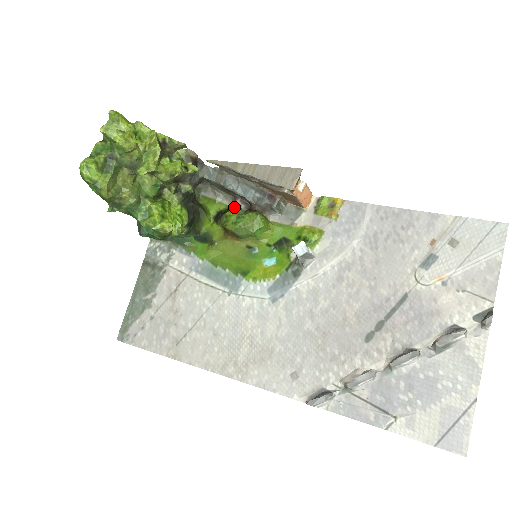
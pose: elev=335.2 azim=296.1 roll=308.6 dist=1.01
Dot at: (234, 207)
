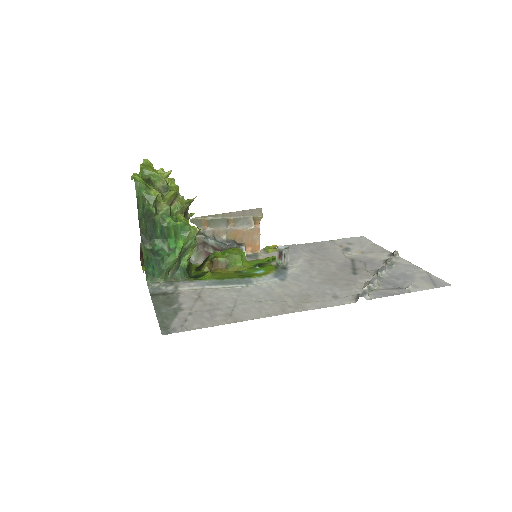
Dot at: occluded
